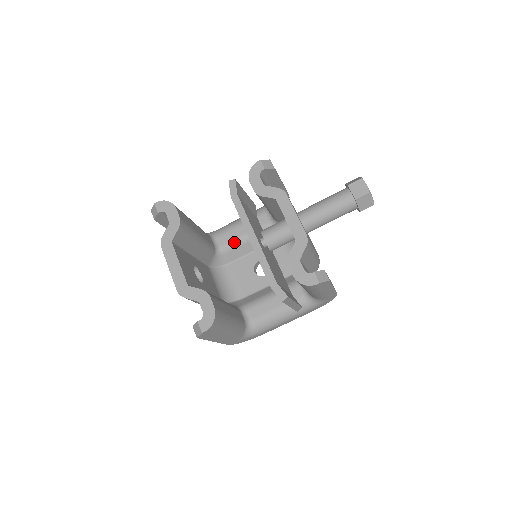
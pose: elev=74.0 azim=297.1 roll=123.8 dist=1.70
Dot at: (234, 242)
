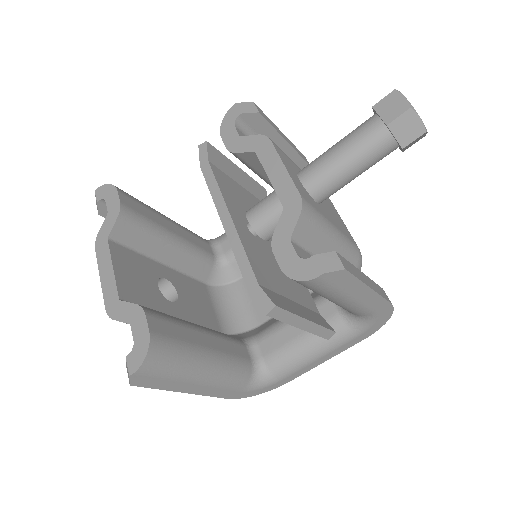
Dot at: occluded
